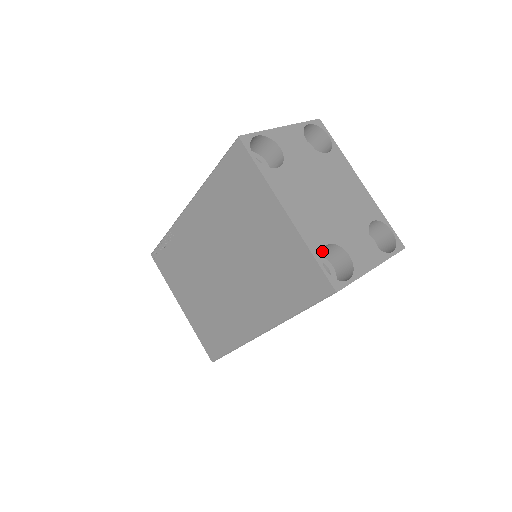
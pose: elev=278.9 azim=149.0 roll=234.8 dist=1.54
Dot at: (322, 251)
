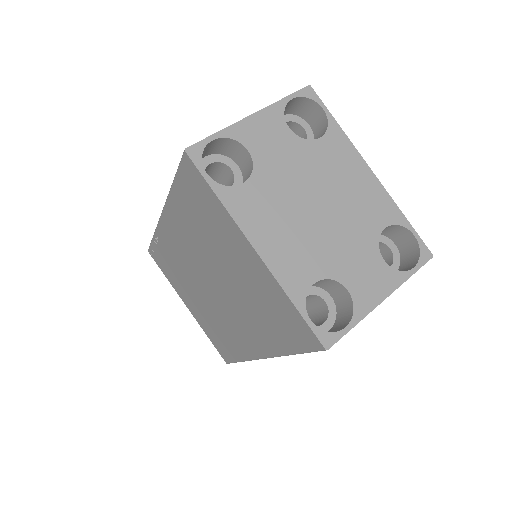
Dot at: occluded
